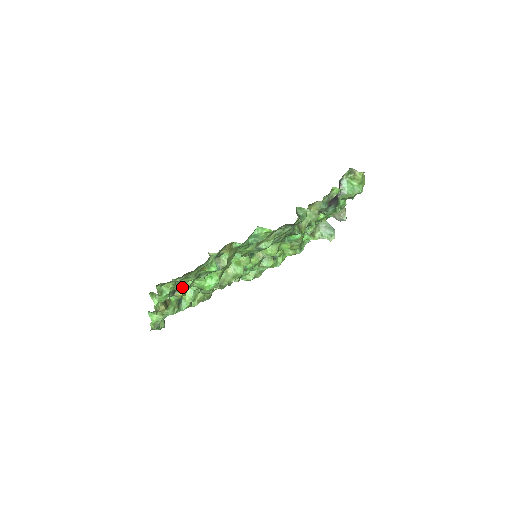
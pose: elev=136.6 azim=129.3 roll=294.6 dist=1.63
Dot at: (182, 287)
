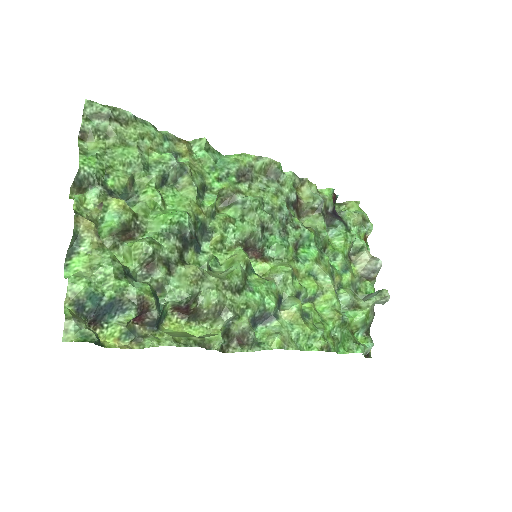
Dot at: occluded
